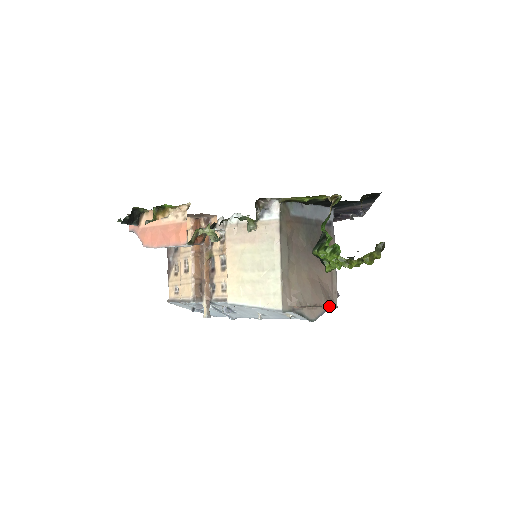
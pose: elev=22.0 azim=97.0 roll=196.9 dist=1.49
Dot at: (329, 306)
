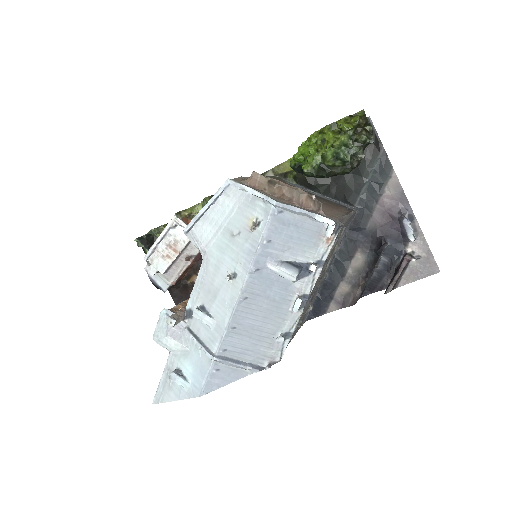
Dot at: (316, 212)
